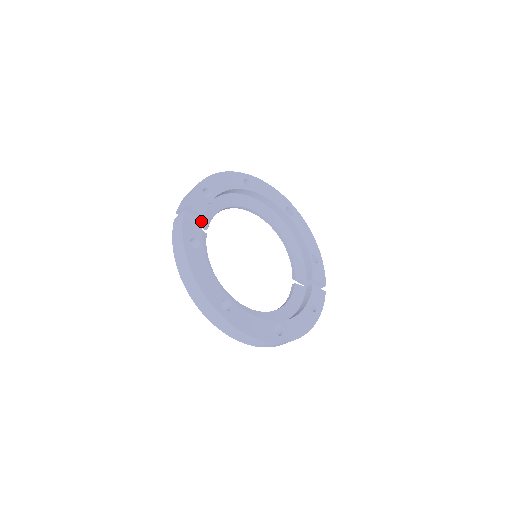
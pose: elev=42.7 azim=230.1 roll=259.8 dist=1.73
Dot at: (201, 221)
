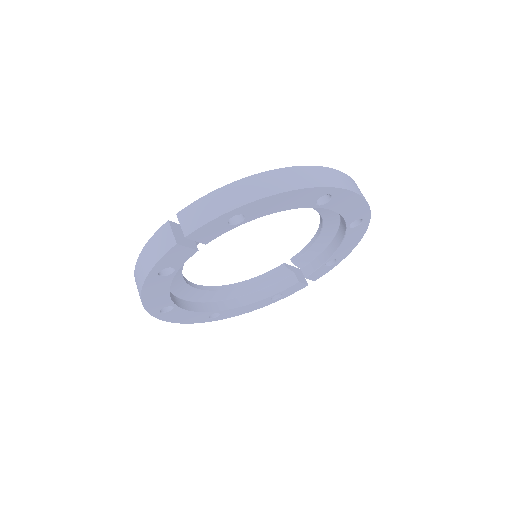
Dot at: (195, 251)
